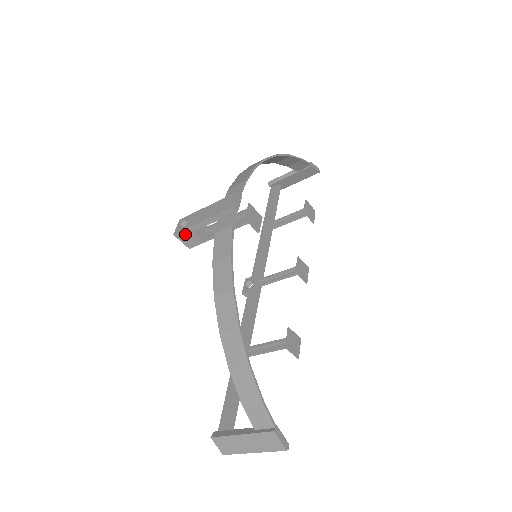
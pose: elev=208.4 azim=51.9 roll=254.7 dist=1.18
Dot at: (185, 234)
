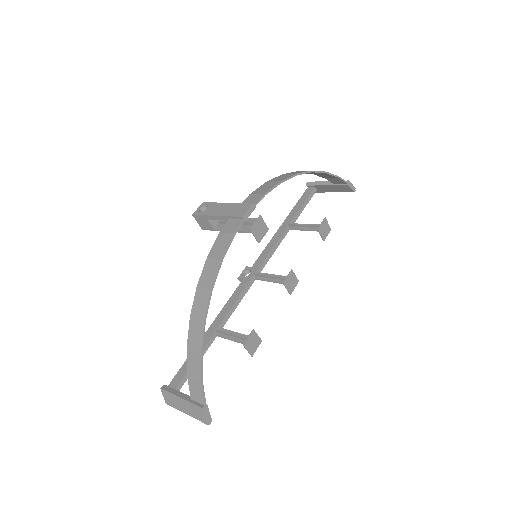
Dot at: (201, 218)
